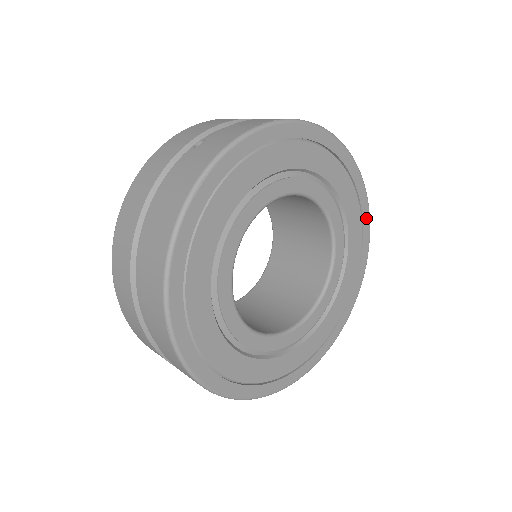
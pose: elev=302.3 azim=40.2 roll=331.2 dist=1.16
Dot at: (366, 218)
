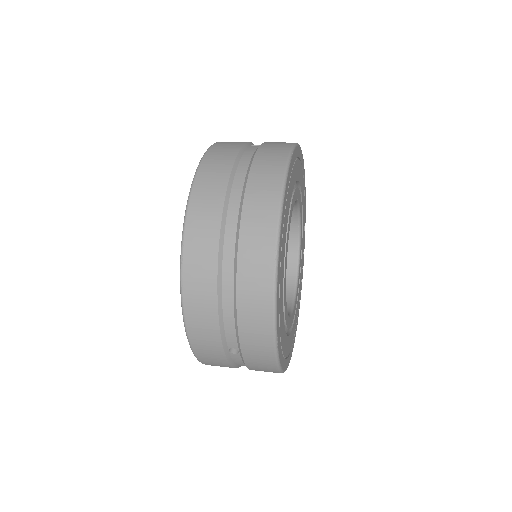
Dot at: occluded
